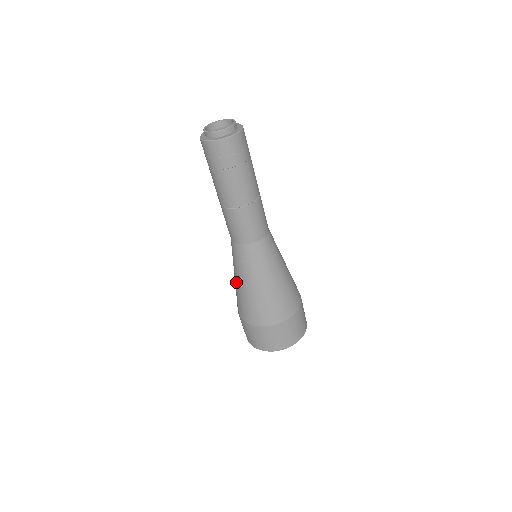
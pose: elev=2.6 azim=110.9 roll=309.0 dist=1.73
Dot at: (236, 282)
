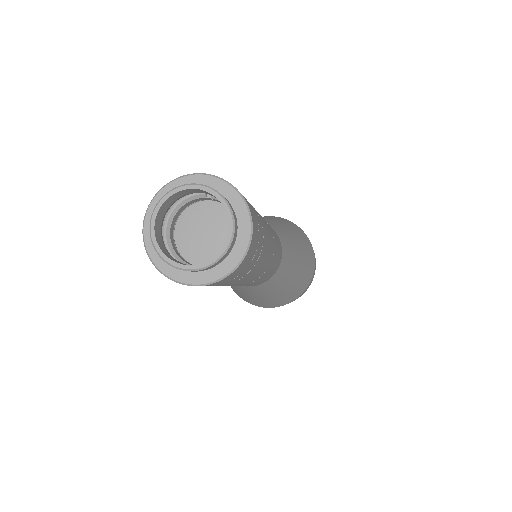
Dot at: occluded
